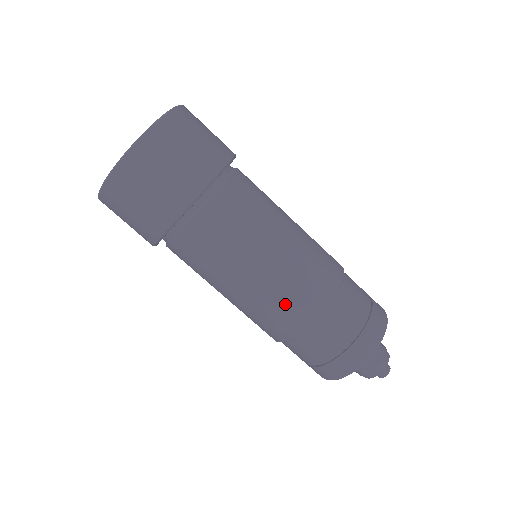
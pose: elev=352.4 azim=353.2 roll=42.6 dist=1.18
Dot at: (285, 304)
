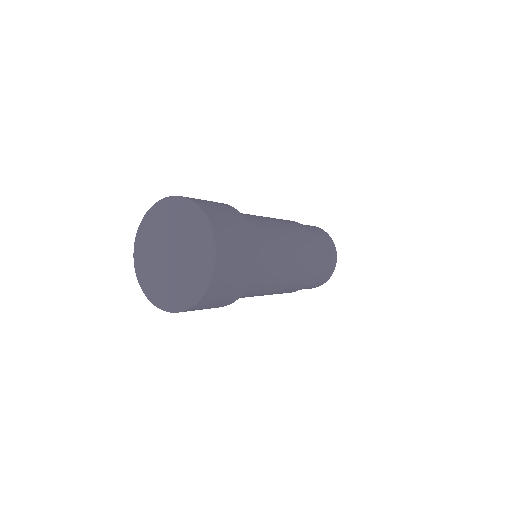
Dot at: (305, 270)
